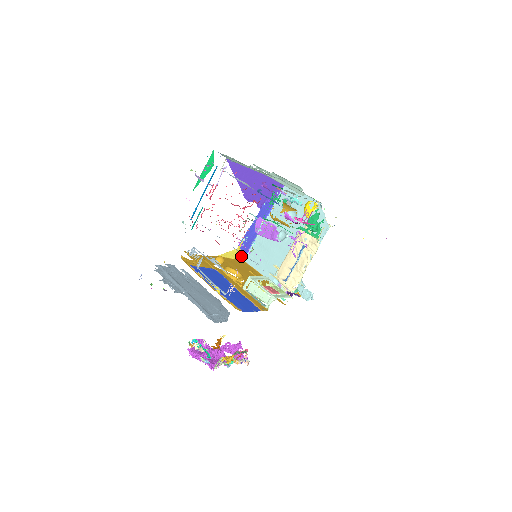
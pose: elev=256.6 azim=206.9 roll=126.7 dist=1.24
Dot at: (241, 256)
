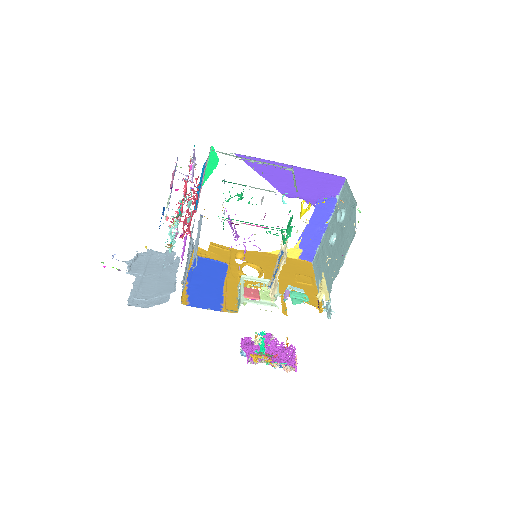
Dot at: (307, 257)
